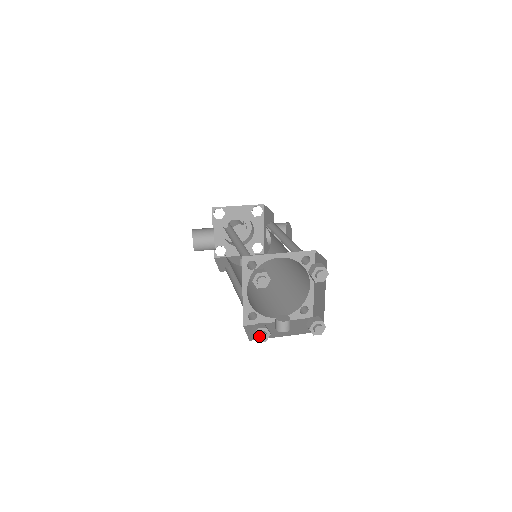
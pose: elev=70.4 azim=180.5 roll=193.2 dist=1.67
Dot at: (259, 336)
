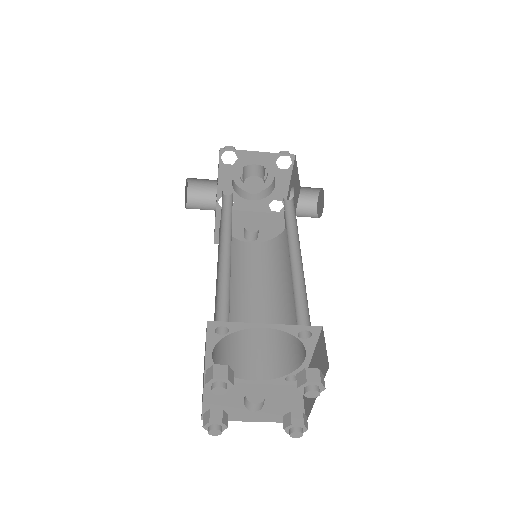
Dot at: (210, 431)
